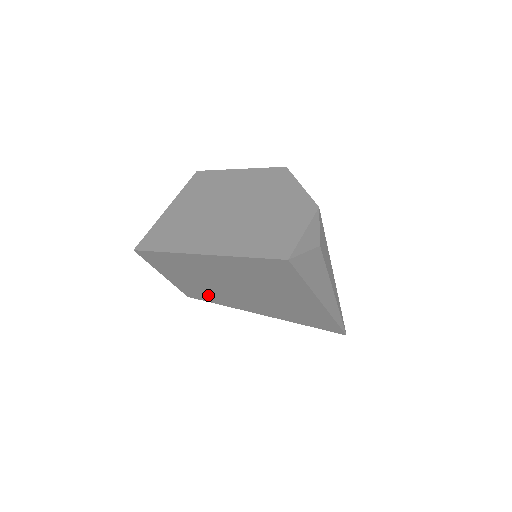
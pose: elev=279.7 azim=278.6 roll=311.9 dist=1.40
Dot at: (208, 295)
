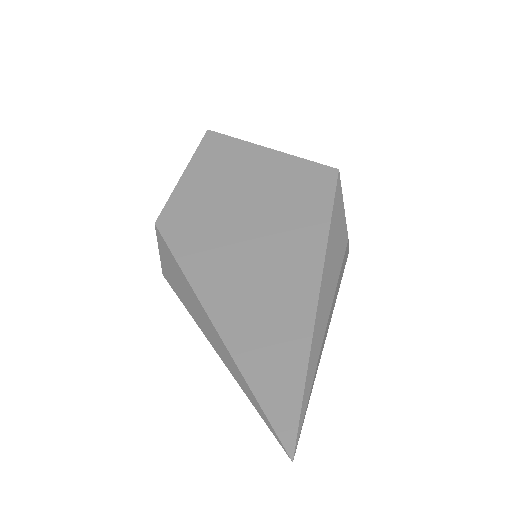
Dot at: (185, 225)
